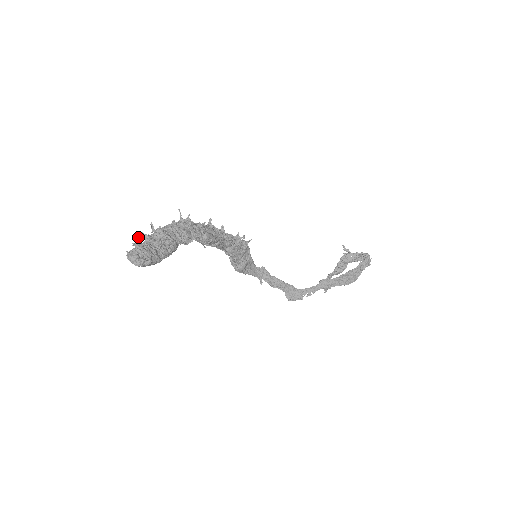
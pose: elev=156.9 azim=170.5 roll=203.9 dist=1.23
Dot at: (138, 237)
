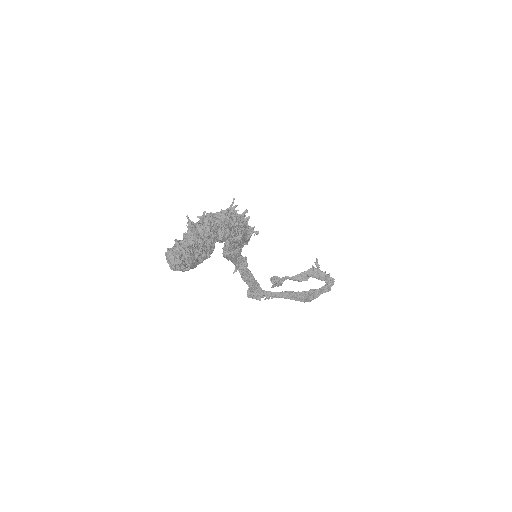
Dot at: (192, 236)
